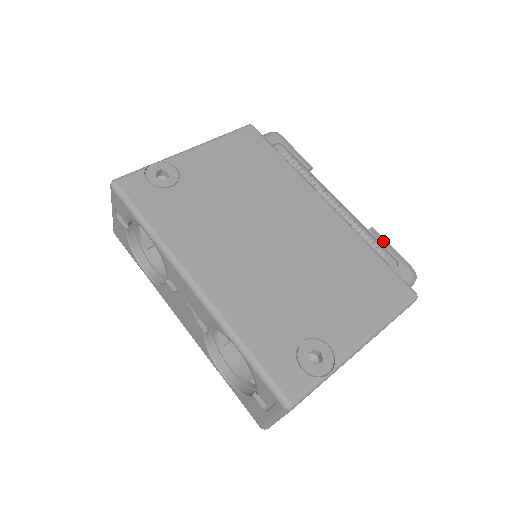
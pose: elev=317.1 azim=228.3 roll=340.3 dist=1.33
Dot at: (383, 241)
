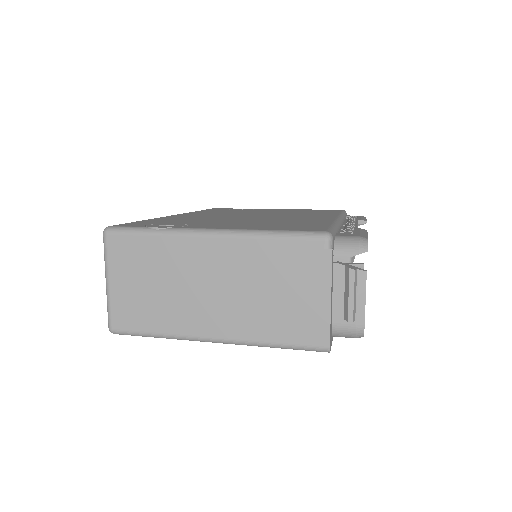
Dot at: (362, 231)
